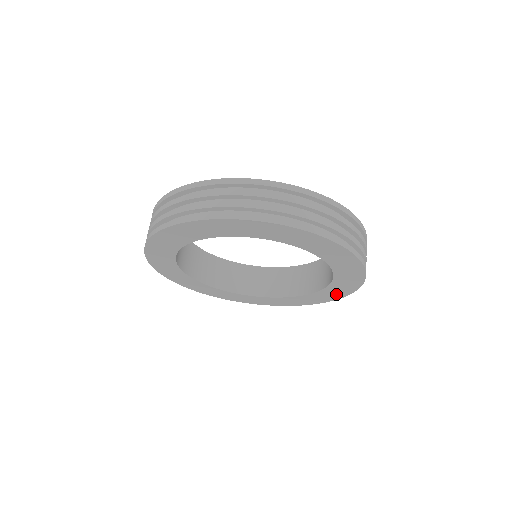
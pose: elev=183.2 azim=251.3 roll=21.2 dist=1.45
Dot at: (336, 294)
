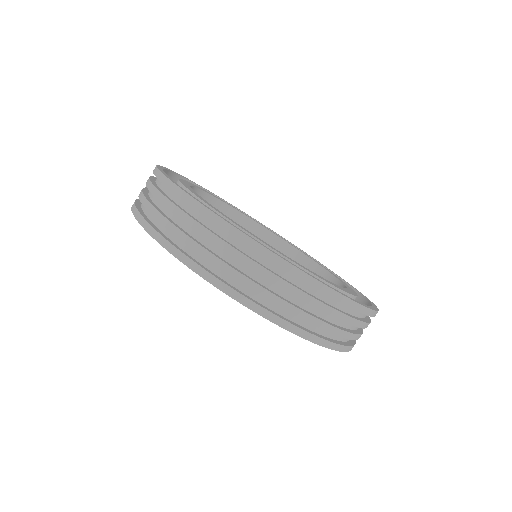
Dot at: occluded
